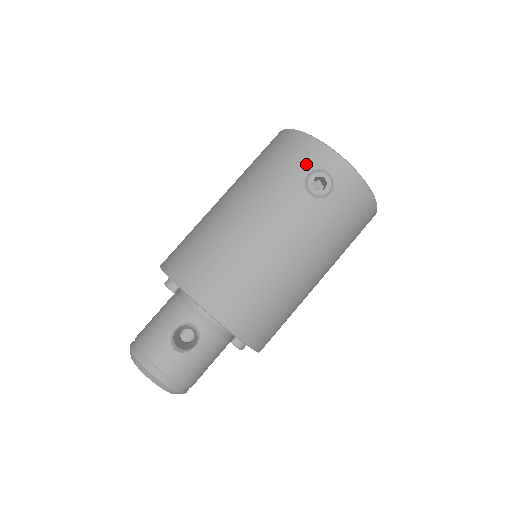
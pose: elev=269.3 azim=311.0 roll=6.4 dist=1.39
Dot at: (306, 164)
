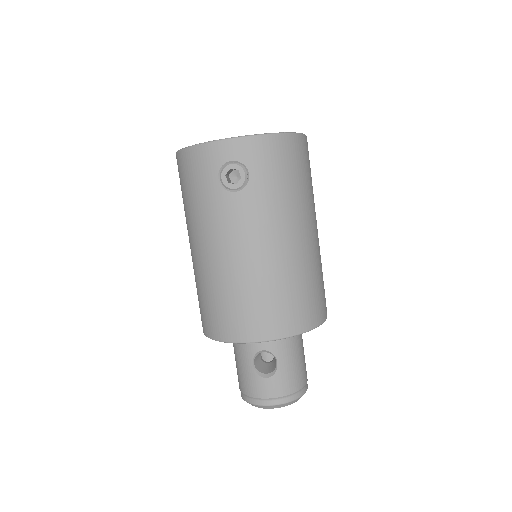
Dot at: (210, 173)
